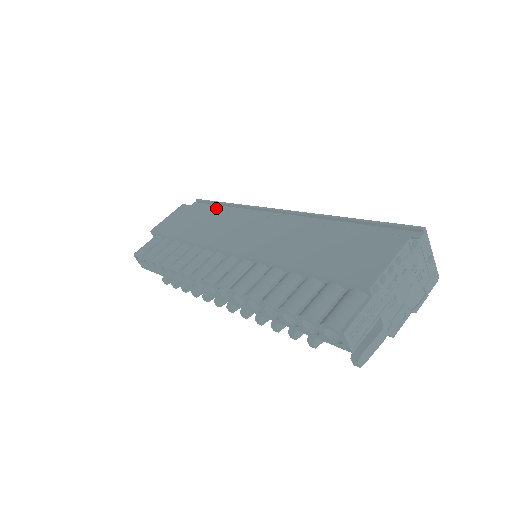
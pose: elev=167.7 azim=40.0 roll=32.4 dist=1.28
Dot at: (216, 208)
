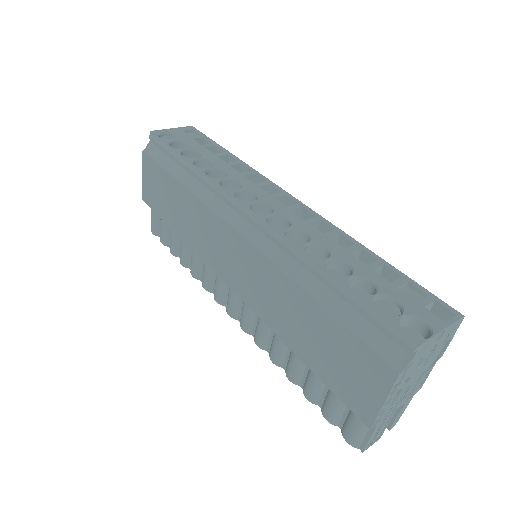
Dot at: (178, 164)
